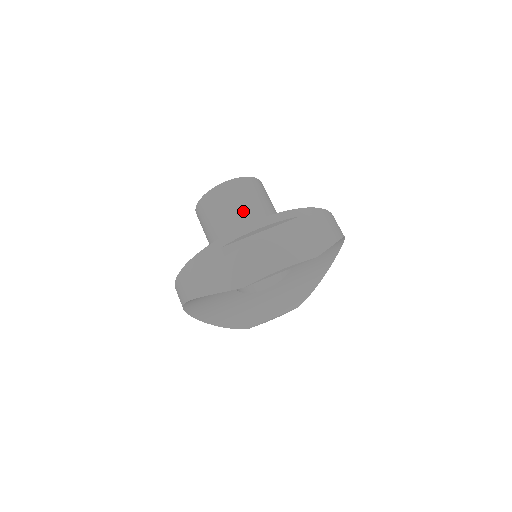
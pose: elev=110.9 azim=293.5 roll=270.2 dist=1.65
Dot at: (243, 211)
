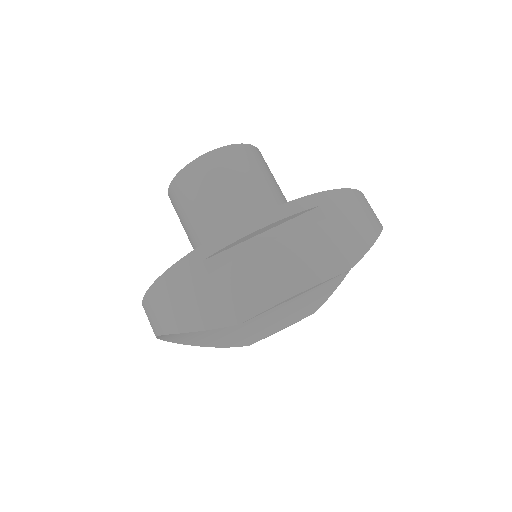
Dot at: (234, 196)
